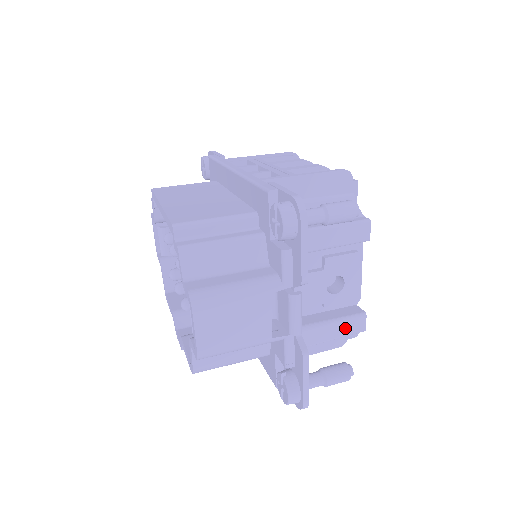
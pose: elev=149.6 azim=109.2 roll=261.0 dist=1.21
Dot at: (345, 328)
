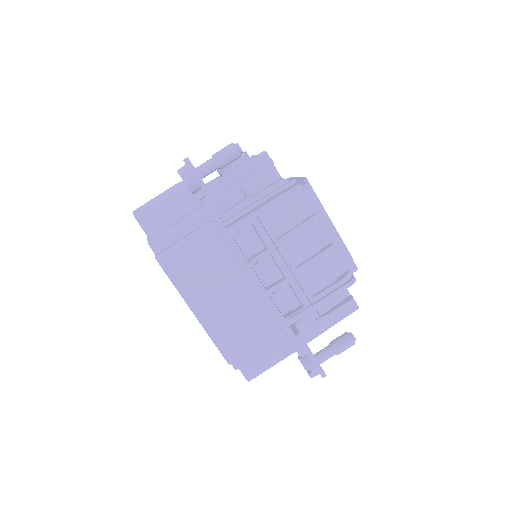
Dot at: occluded
